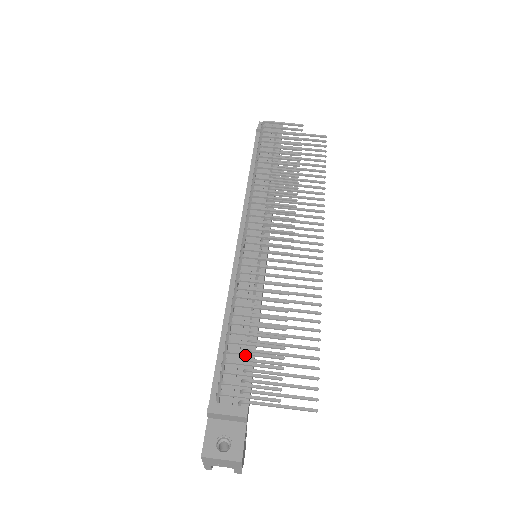
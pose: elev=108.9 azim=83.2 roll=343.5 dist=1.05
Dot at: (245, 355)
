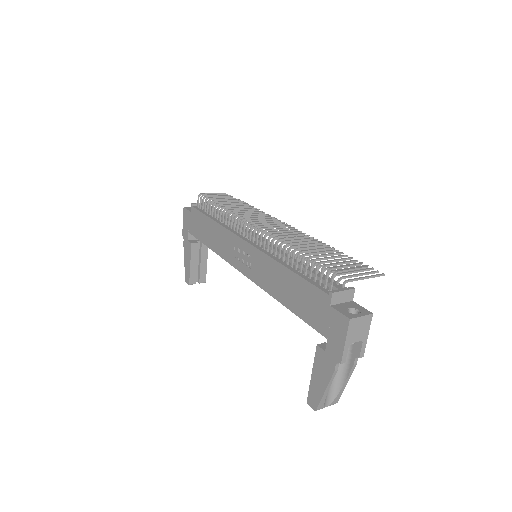
Dot at: occluded
